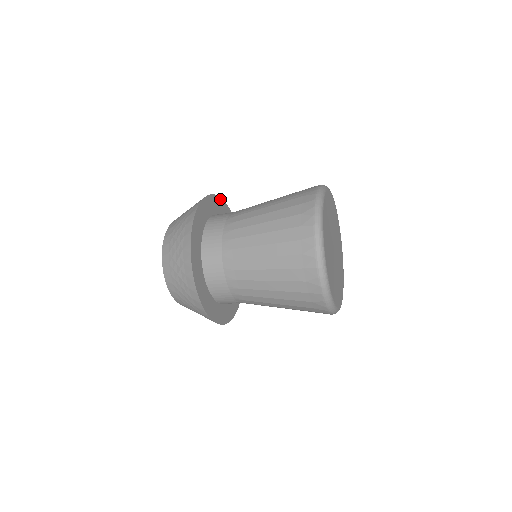
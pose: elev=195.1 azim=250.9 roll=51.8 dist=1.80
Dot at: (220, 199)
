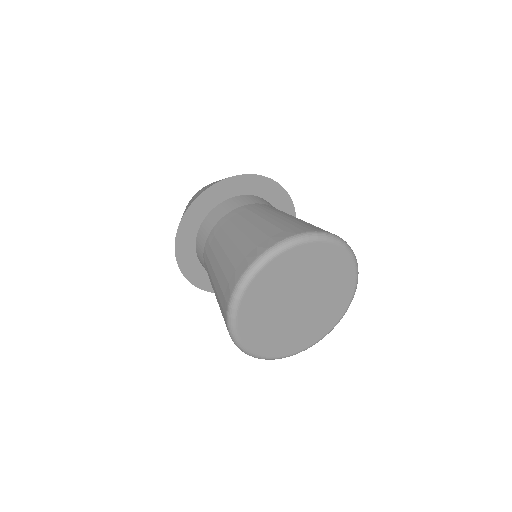
Dot at: (276, 184)
